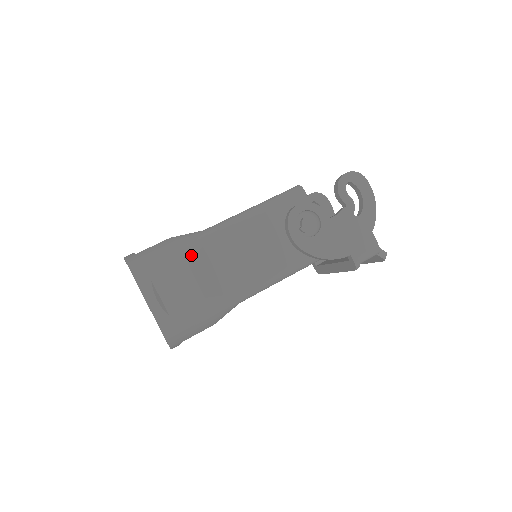
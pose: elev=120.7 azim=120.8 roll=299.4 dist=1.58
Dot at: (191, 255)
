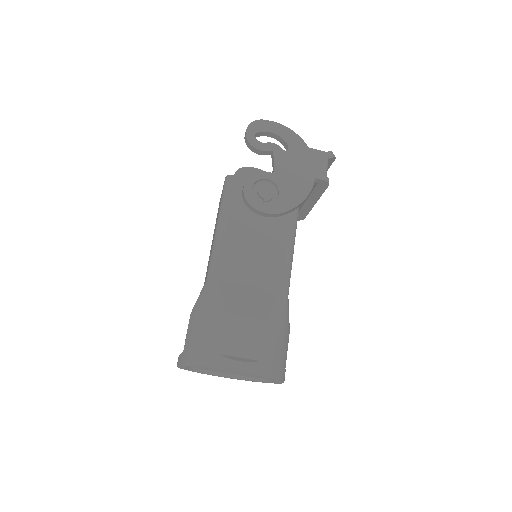
Dot at: (221, 305)
